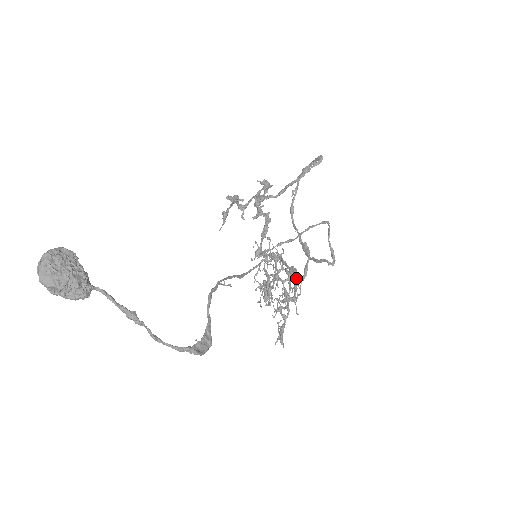
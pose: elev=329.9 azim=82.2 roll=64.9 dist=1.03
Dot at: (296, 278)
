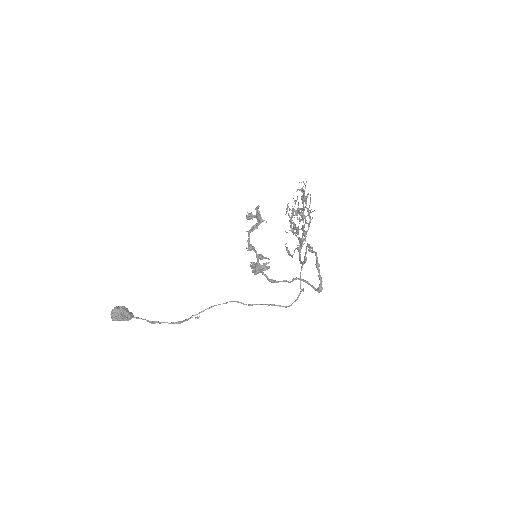
Dot at: (292, 257)
